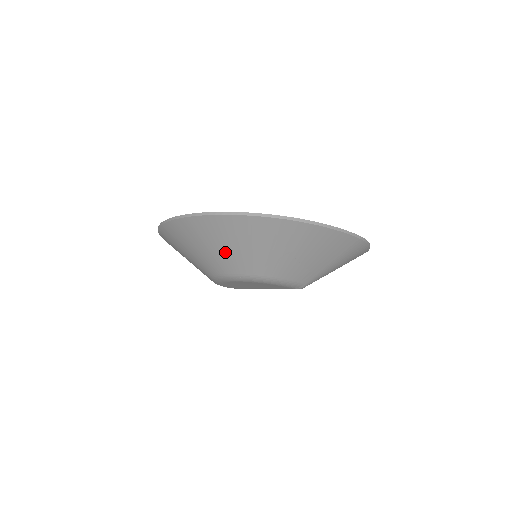
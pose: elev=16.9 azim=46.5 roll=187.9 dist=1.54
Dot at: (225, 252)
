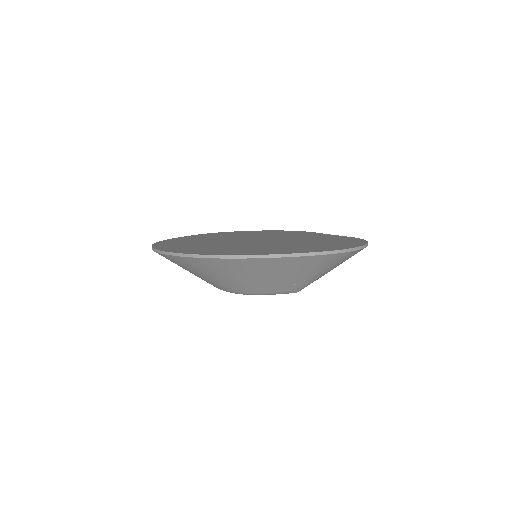
Dot at: (198, 276)
